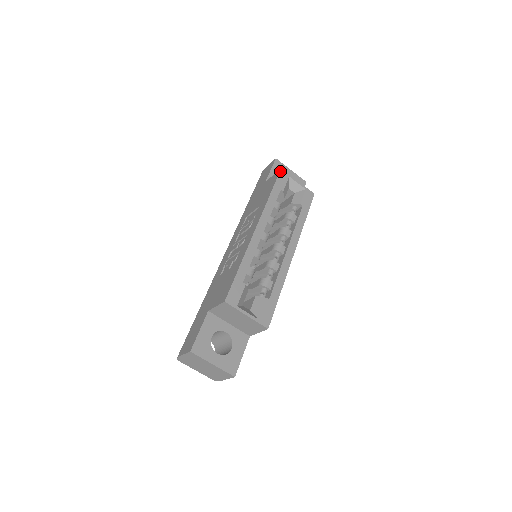
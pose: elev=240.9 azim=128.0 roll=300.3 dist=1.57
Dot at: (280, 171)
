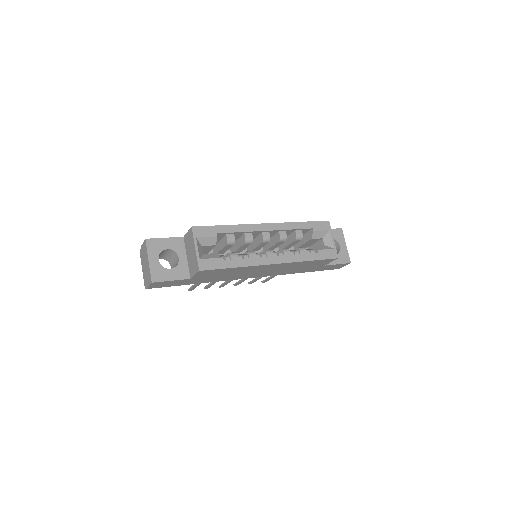
Dot at: (326, 221)
